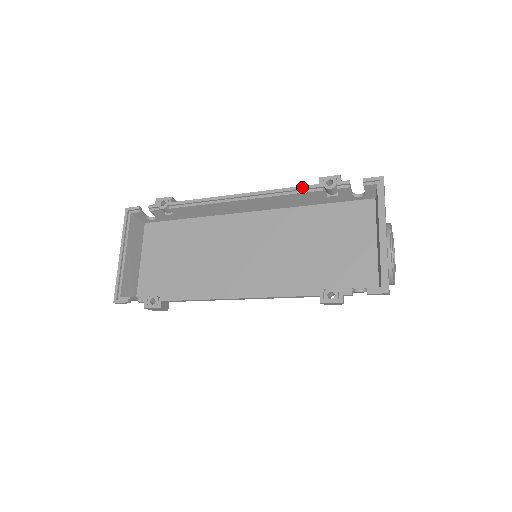
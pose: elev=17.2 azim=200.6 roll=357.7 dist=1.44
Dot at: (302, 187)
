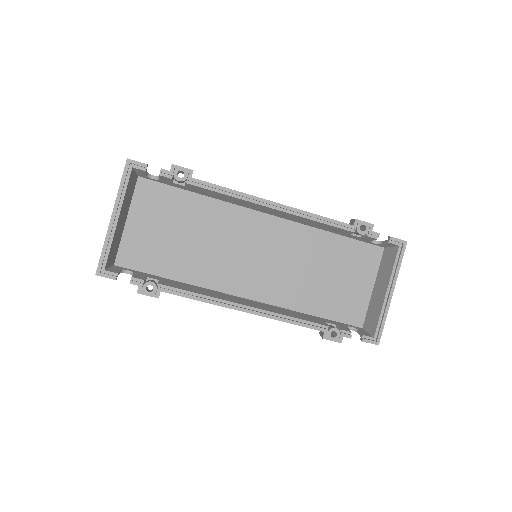
Dot at: (338, 222)
